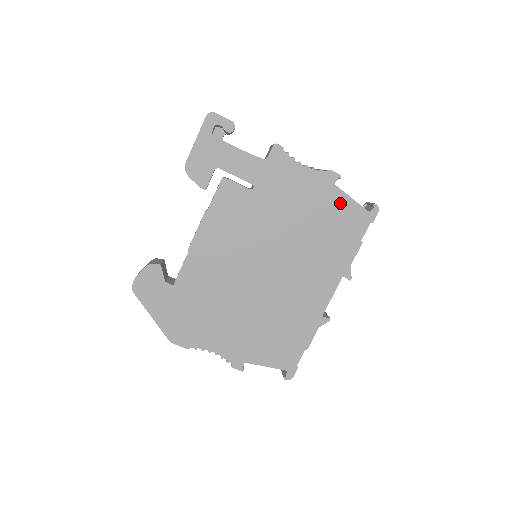
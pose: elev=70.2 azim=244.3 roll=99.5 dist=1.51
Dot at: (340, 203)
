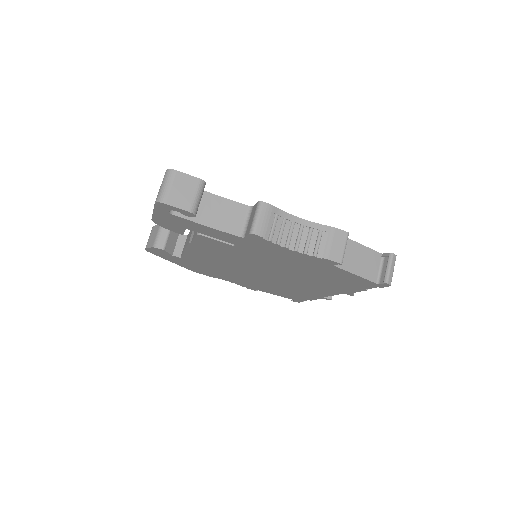
Dot at: (340, 273)
